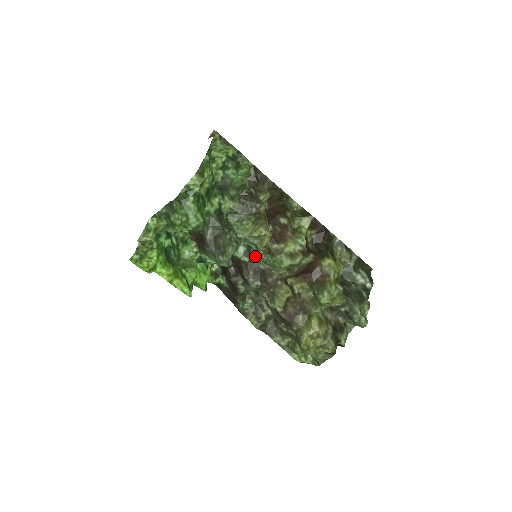
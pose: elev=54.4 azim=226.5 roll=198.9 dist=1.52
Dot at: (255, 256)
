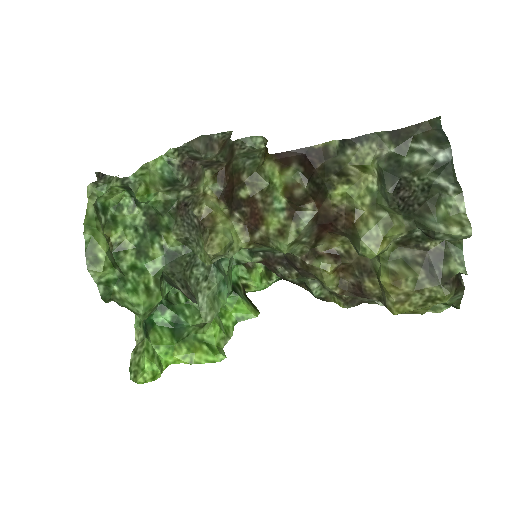
Dot at: (260, 251)
